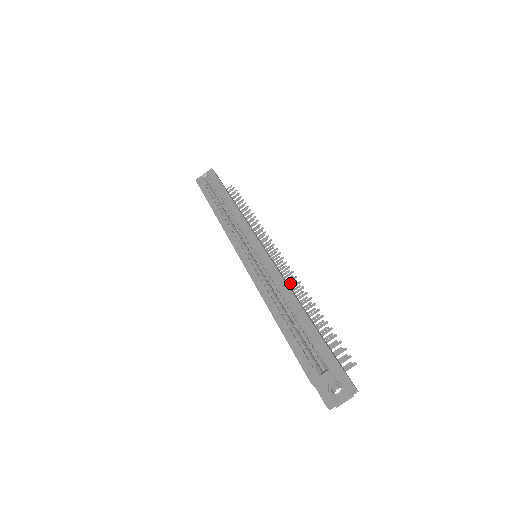
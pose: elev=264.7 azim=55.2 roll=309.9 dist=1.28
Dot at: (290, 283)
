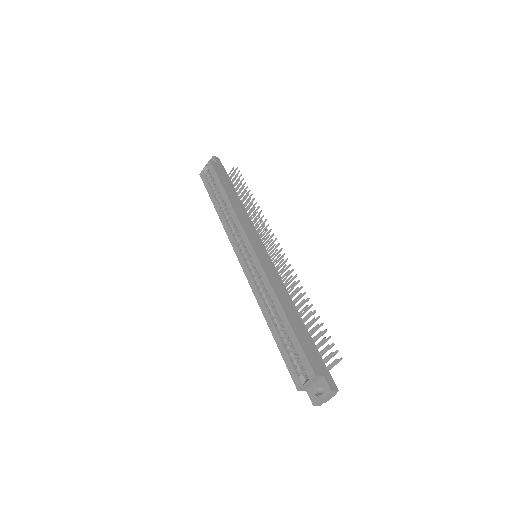
Dot at: (287, 279)
